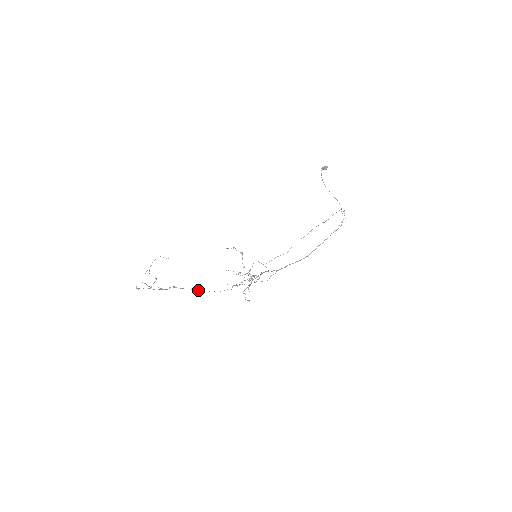
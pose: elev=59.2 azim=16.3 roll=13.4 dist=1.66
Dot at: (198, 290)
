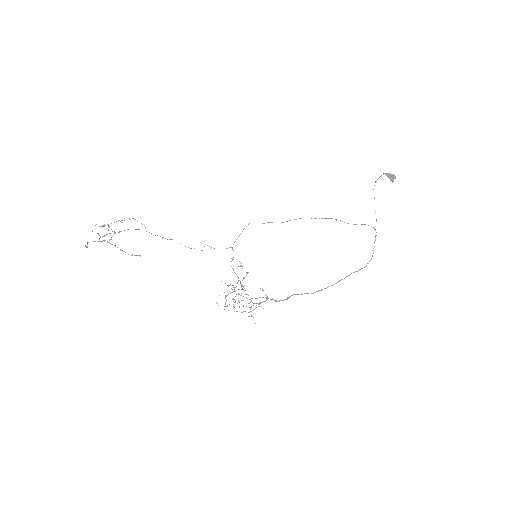
Dot at: (160, 236)
